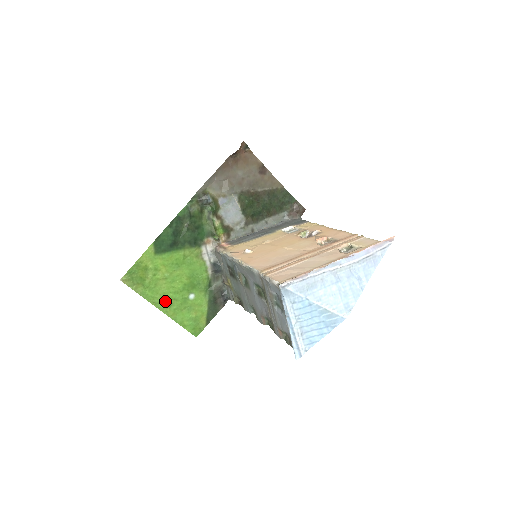
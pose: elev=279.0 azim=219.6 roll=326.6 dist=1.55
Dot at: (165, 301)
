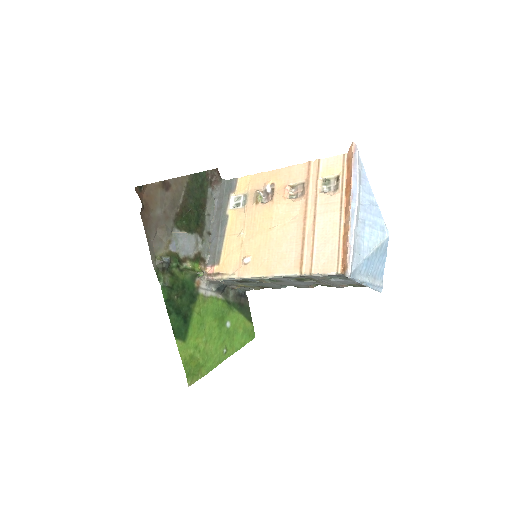
Dot at: (221, 352)
